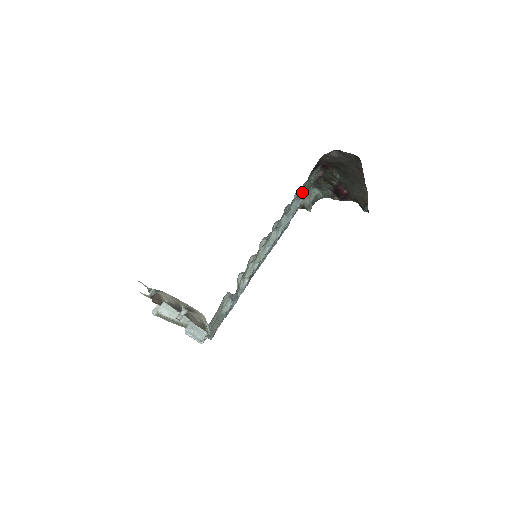
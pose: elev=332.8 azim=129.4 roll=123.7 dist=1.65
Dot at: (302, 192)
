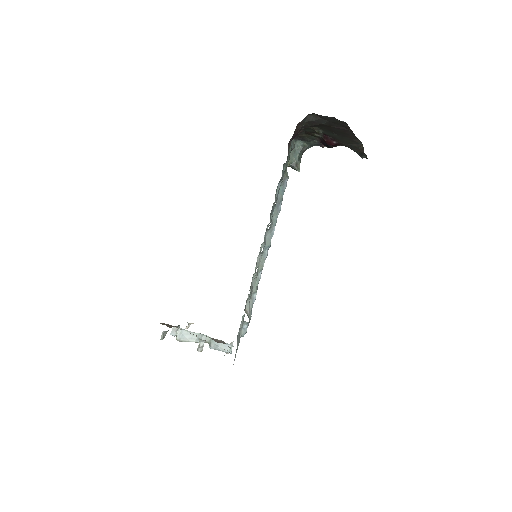
Dot at: occluded
